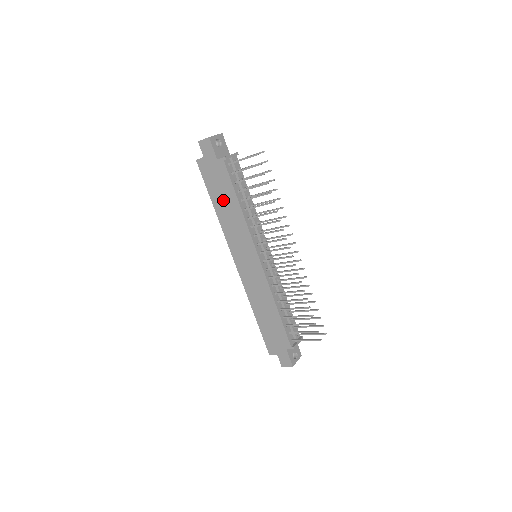
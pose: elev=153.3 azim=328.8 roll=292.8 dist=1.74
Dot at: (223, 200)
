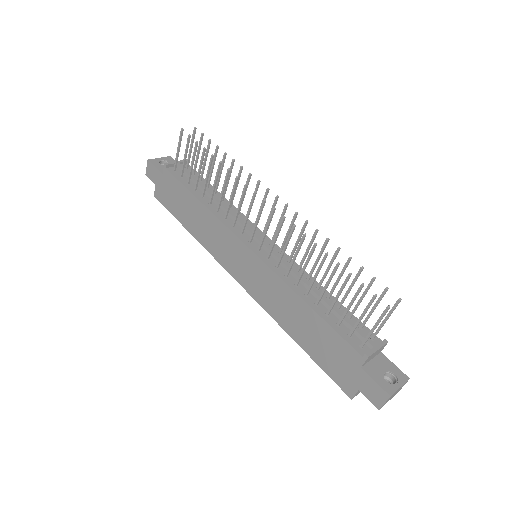
Dot at: (188, 213)
